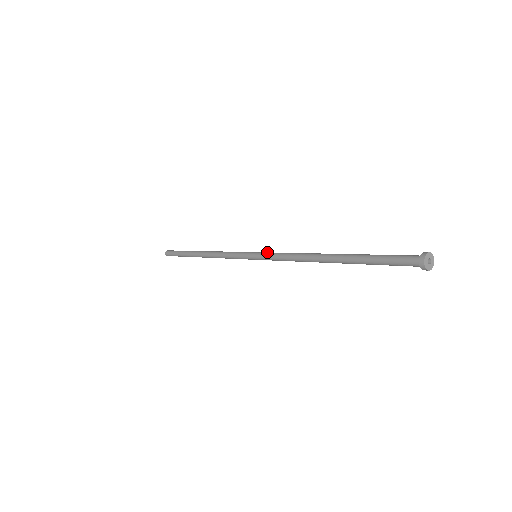
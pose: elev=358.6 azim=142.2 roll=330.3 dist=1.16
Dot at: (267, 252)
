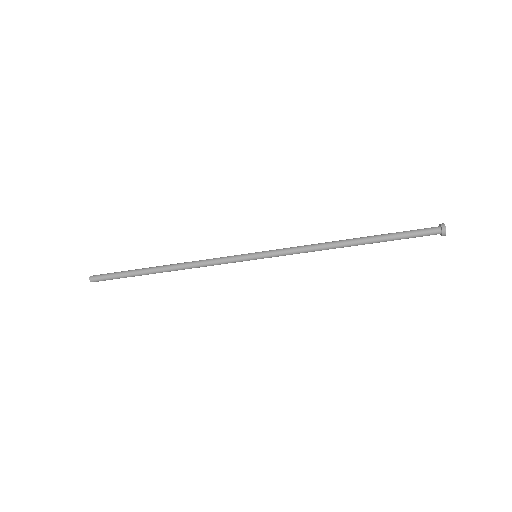
Dot at: (273, 250)
